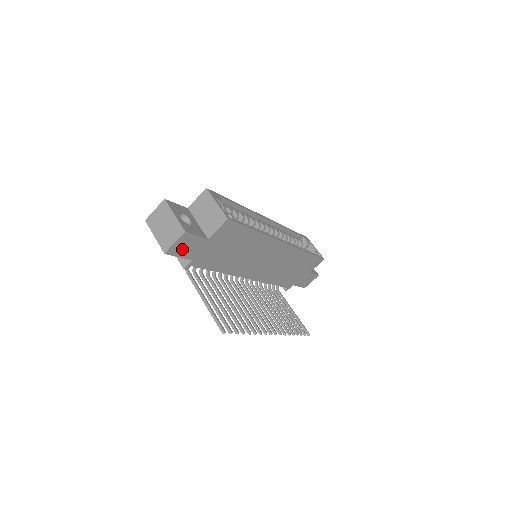
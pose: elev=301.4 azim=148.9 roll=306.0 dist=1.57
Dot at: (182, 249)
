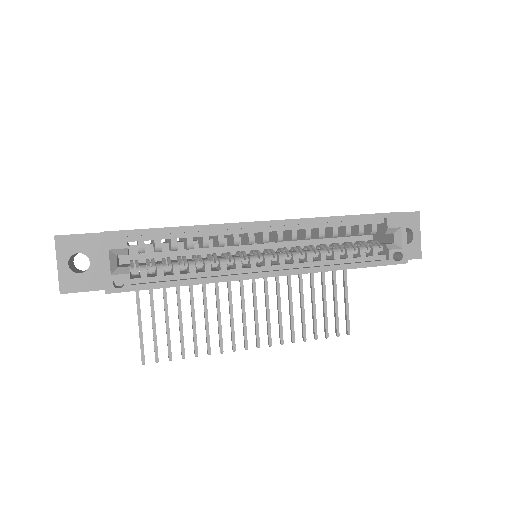
Dot at: occluded
